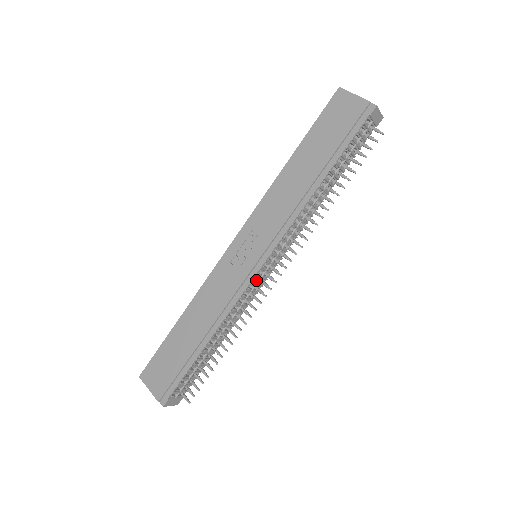
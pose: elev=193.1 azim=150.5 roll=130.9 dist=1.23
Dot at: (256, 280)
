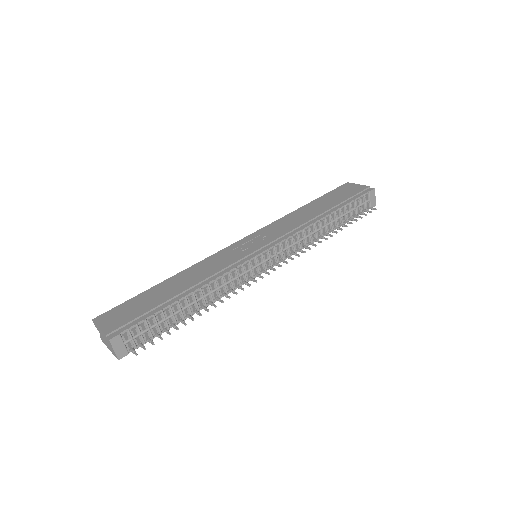
Dot at: (252, 266)
